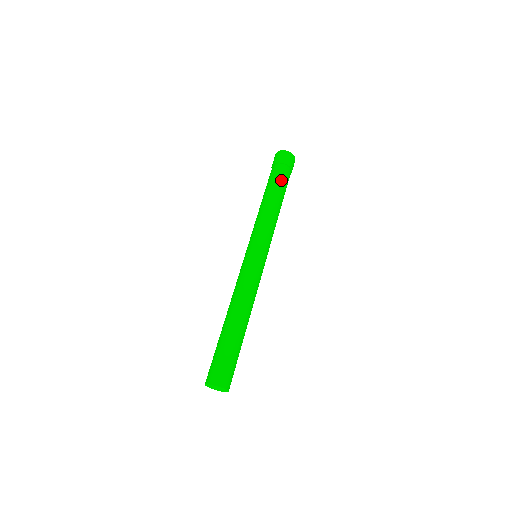
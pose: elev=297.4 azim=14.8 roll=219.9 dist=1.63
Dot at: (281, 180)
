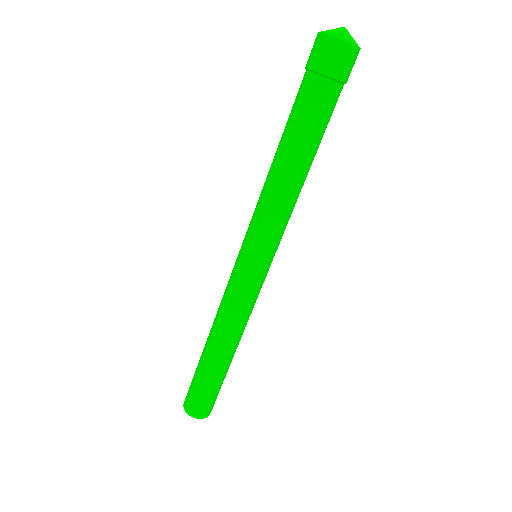
Dot at: (324, 123)
